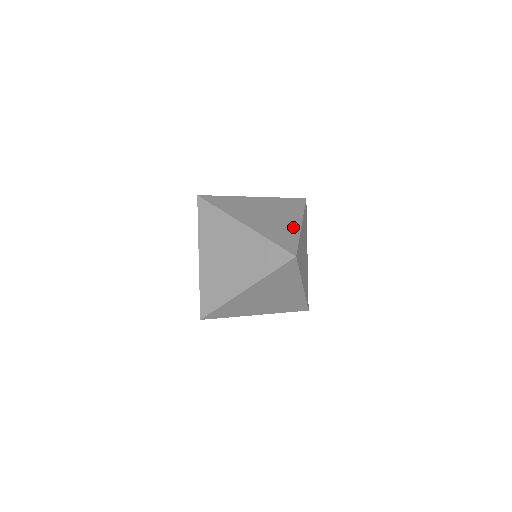
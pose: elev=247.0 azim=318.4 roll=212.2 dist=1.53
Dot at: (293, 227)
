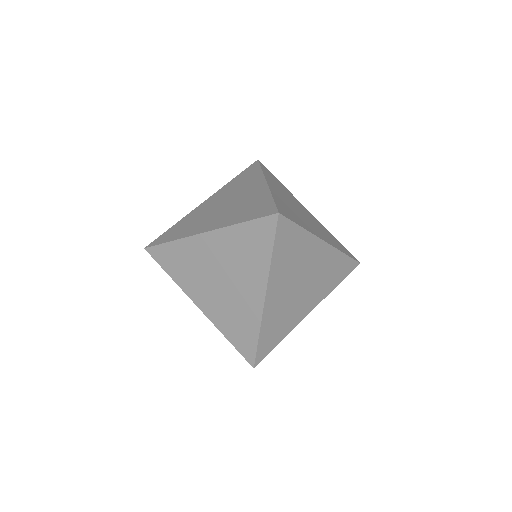
Dot at: (259, 192)
